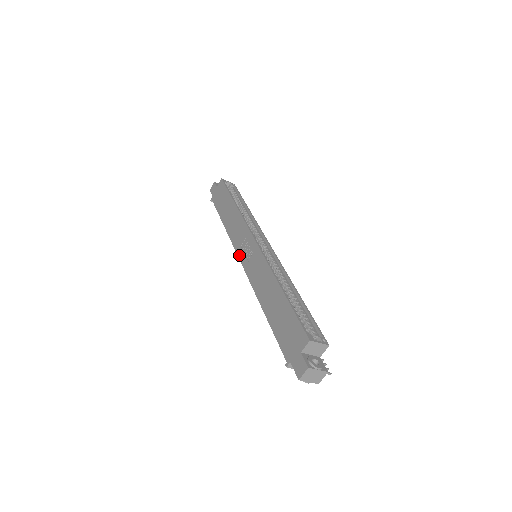
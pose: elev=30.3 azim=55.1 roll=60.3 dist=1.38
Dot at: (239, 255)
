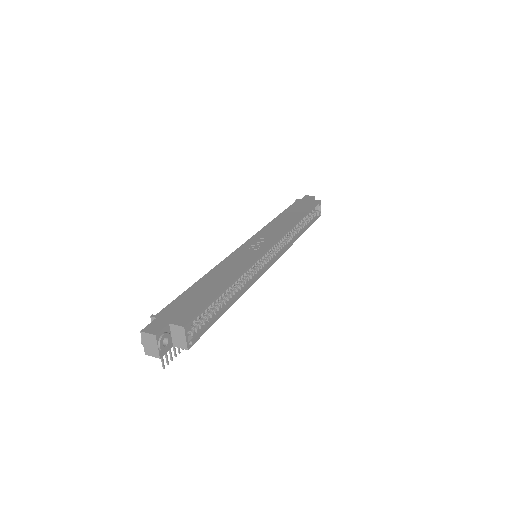
Dot at: (250, 239)
